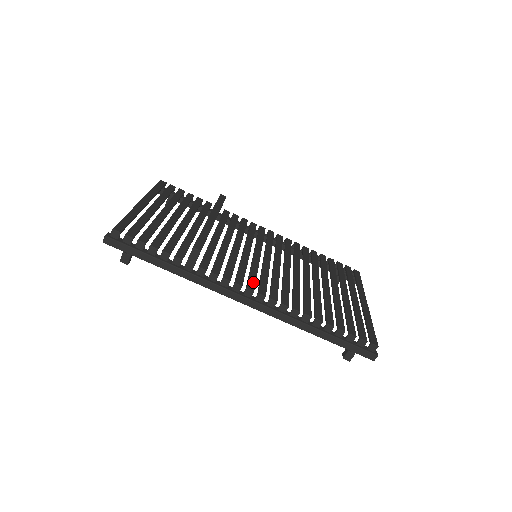
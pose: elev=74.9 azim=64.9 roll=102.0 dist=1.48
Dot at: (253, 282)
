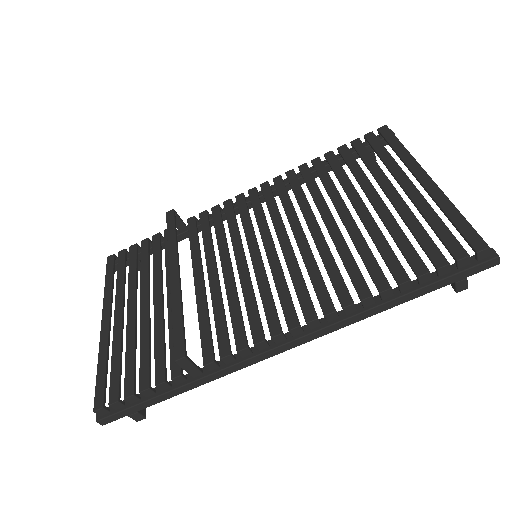
Dot at: (273, 316)
